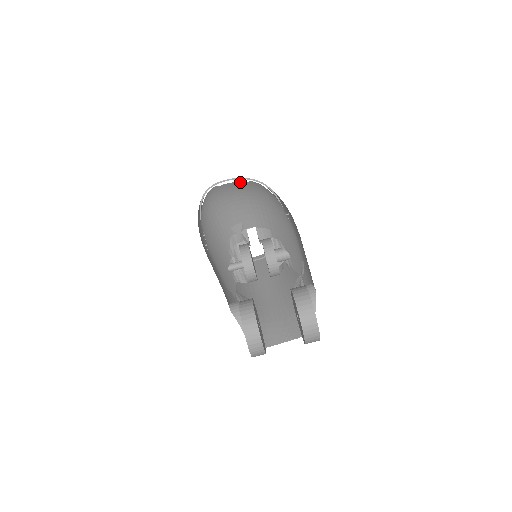
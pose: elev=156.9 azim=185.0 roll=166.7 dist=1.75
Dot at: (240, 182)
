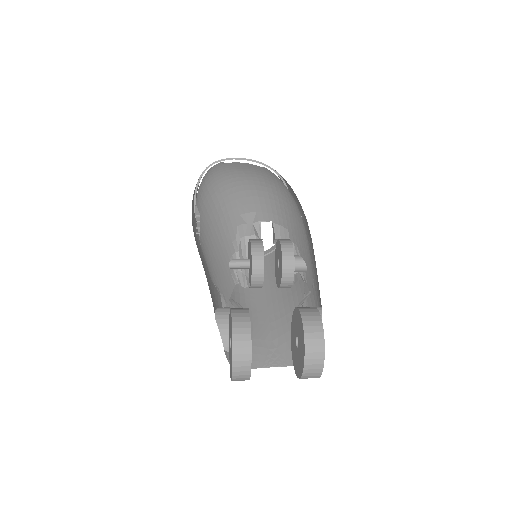
Dot at: (254, 165)
